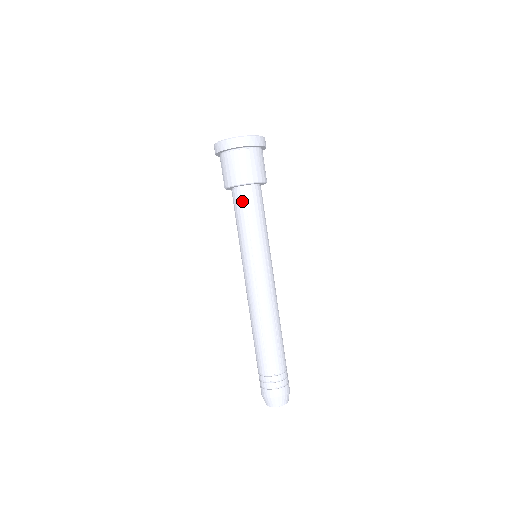
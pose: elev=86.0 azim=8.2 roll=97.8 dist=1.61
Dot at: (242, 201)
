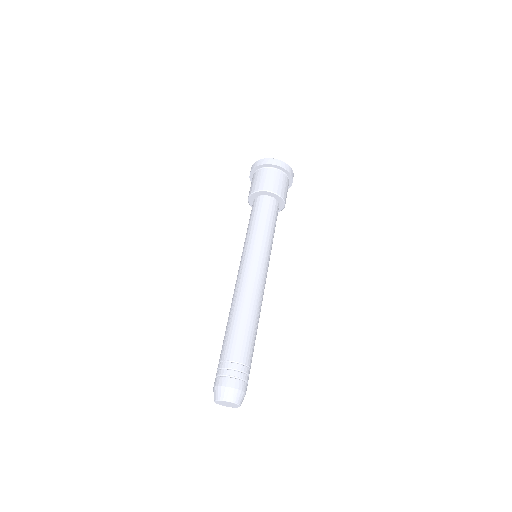
Dot at: (253, 207)
